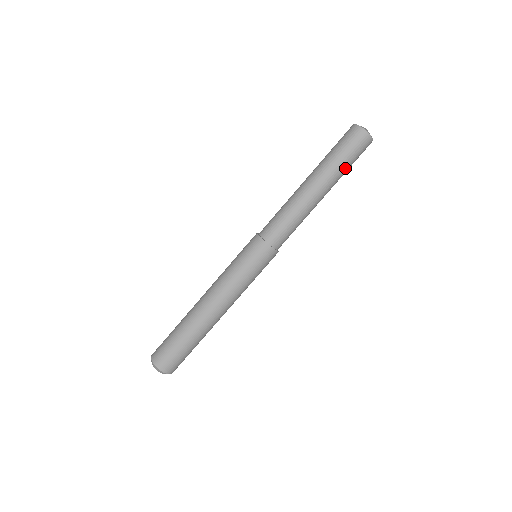
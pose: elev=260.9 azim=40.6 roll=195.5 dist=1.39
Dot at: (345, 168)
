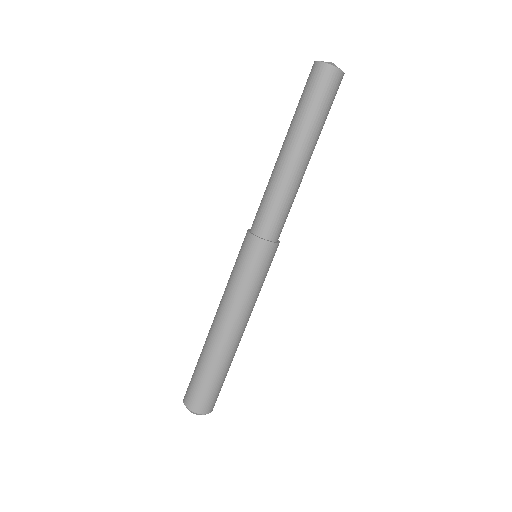
Dot at: occluded
